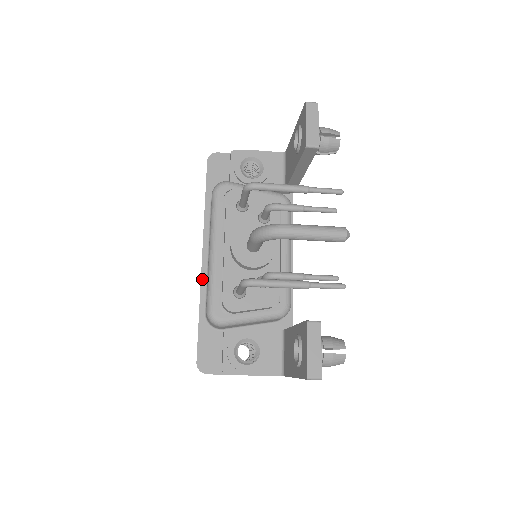
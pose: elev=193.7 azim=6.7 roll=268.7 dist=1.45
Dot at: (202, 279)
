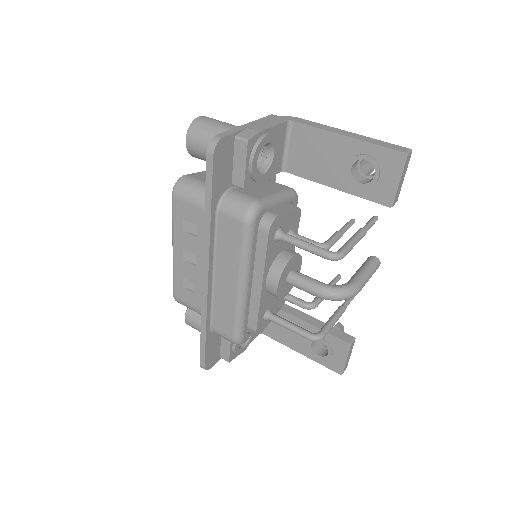
Dot at: (208, 300)
